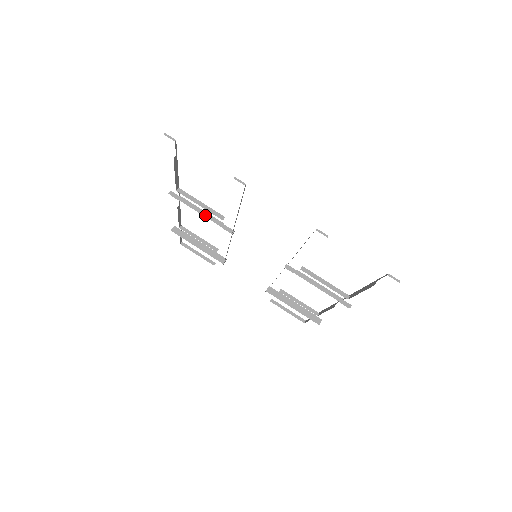
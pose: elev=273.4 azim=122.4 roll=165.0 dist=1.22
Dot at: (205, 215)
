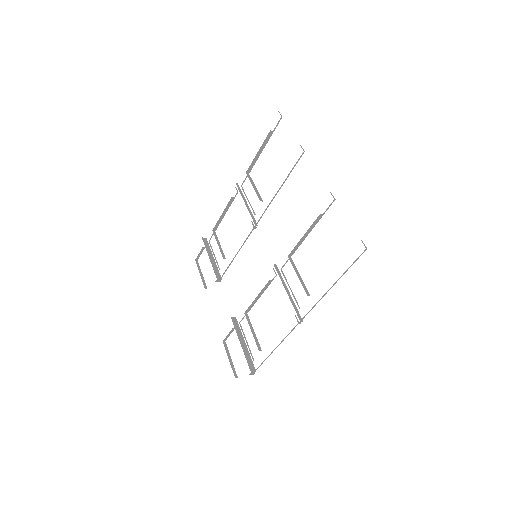
Dot at: (247, 206)
